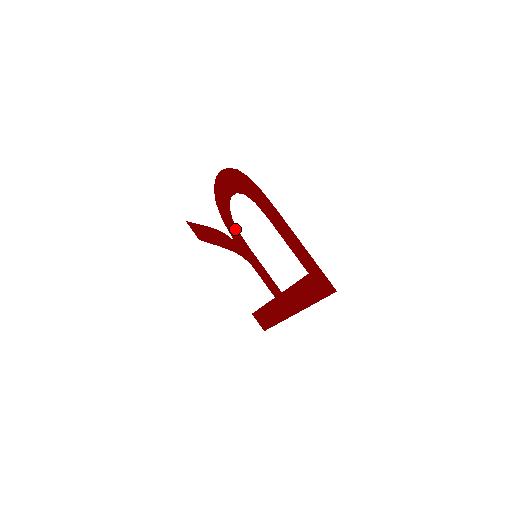
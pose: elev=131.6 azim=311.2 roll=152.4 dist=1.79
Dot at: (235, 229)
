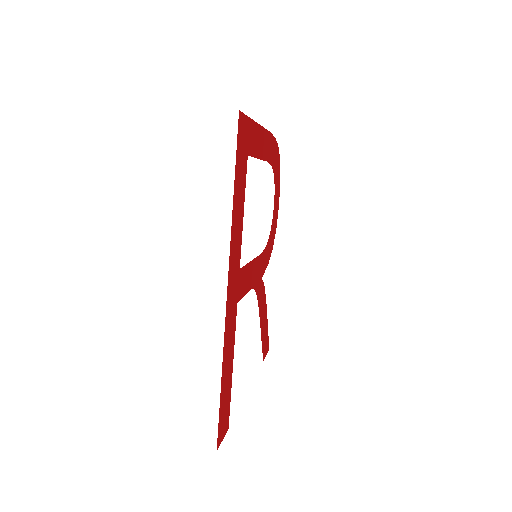
Dot at: (265, 252)
